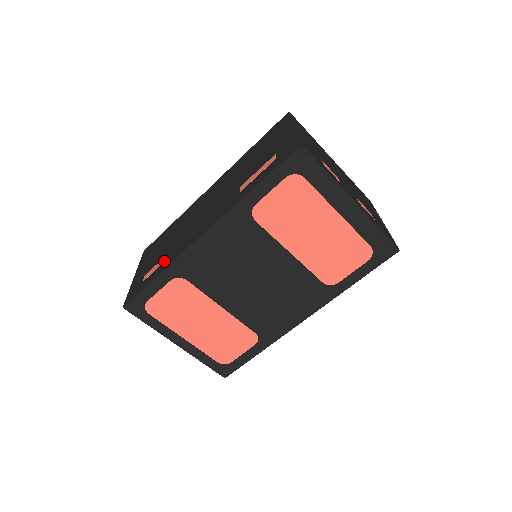
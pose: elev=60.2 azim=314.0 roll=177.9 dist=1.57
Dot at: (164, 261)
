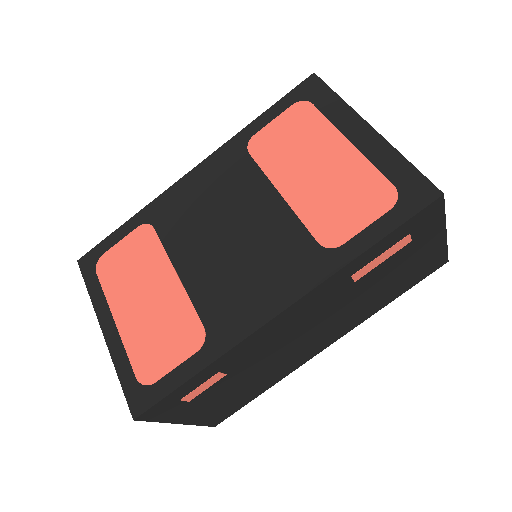
Dot at: occluded
